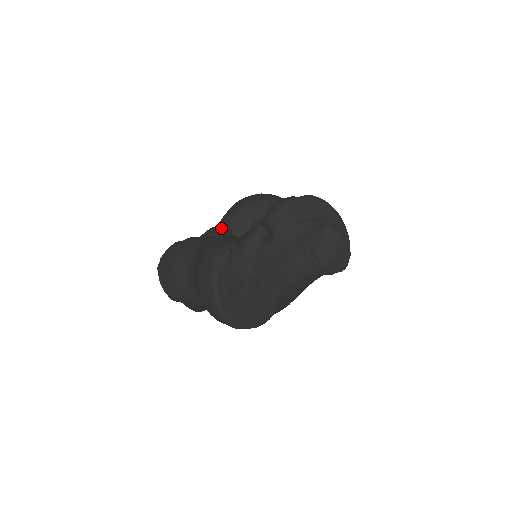
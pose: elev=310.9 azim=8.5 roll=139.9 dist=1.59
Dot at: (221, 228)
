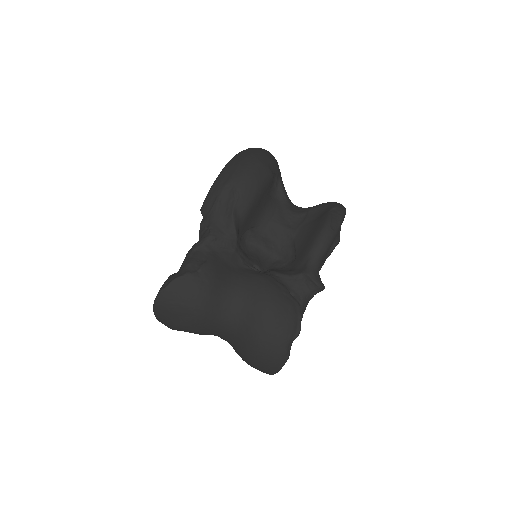
Dot at: (233, 238)
